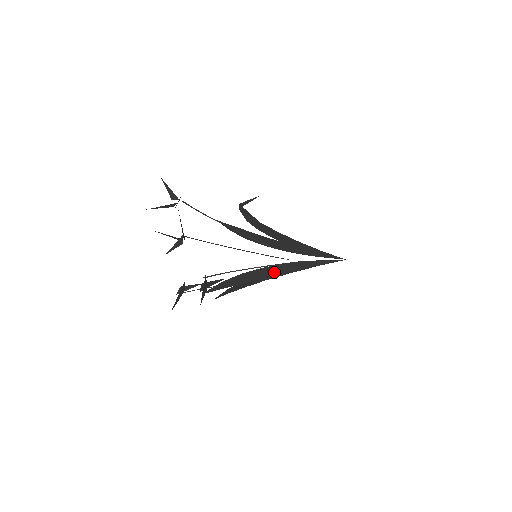
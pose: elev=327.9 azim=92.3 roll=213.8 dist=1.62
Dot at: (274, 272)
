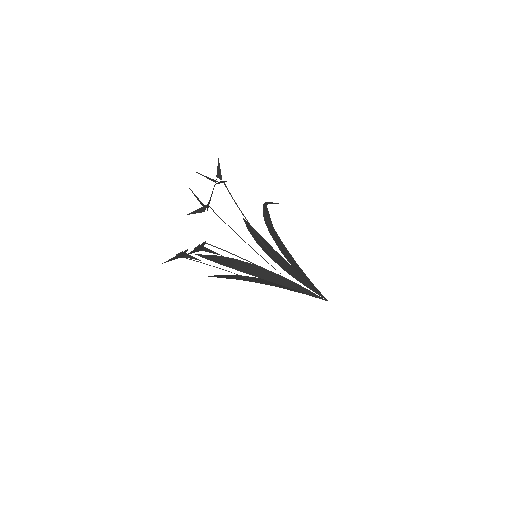
Dot at: (263, 275)
